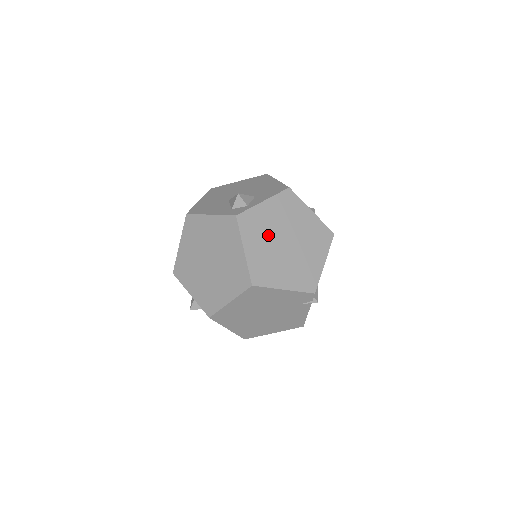
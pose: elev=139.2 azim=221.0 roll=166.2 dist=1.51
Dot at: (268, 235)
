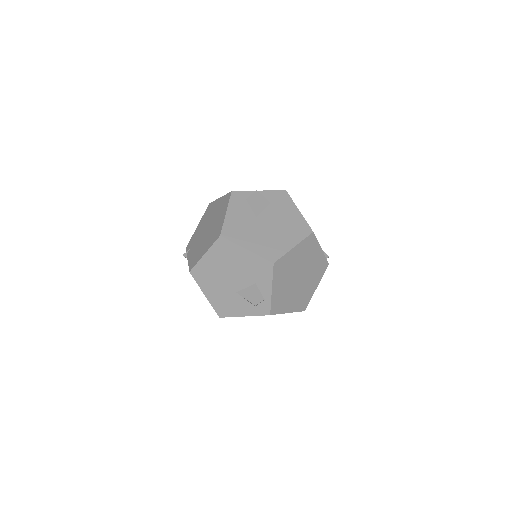
Dot at: (289, 292)
